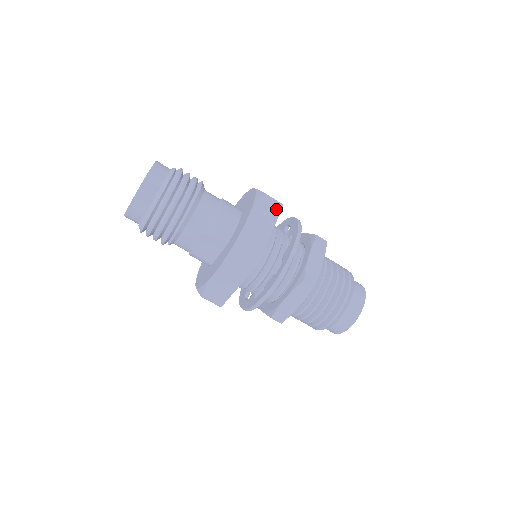
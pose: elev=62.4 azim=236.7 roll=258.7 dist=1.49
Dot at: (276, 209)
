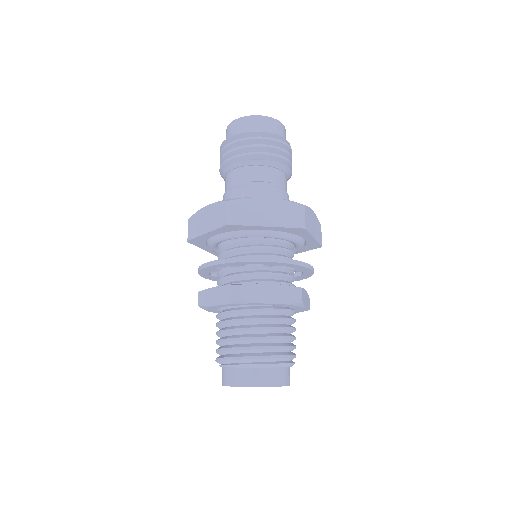
Dot at: (320, 240)
